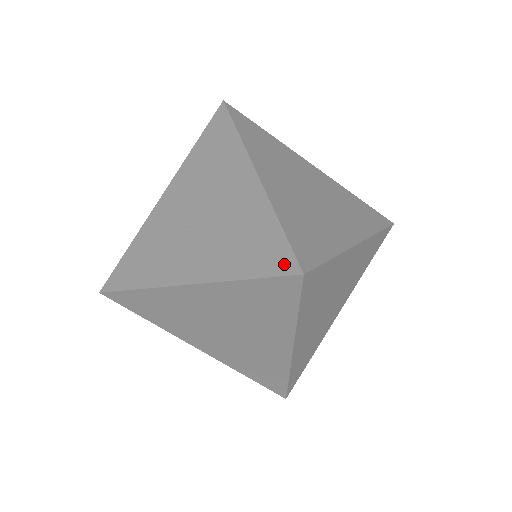
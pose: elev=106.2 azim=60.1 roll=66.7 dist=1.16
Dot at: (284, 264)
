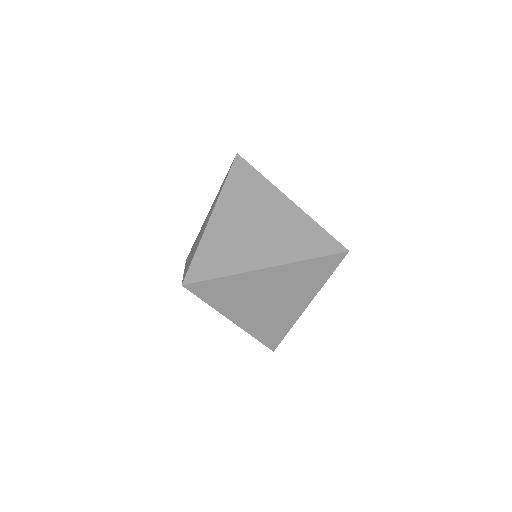
Dot at: occluded
